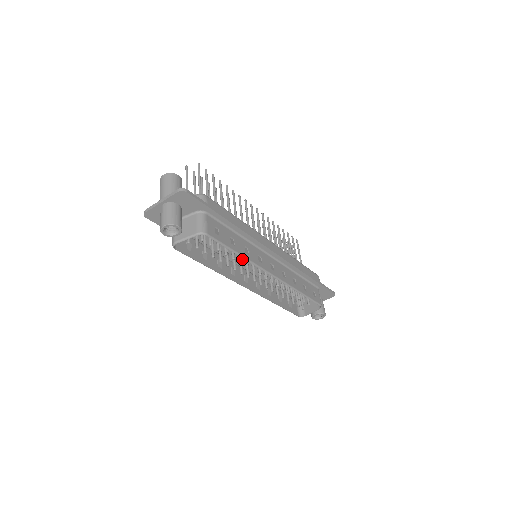
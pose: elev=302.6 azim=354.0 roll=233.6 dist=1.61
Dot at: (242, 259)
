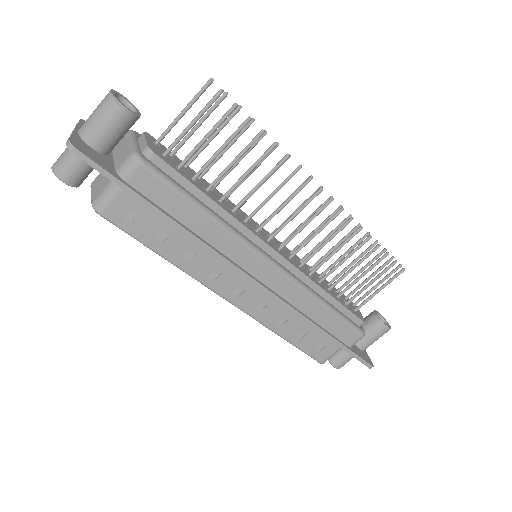
Dot at: occluded
